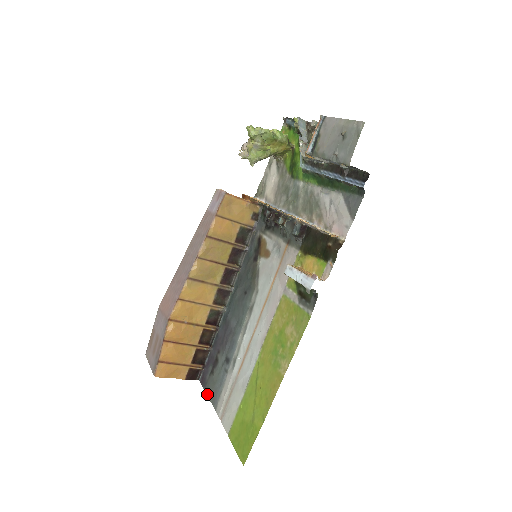
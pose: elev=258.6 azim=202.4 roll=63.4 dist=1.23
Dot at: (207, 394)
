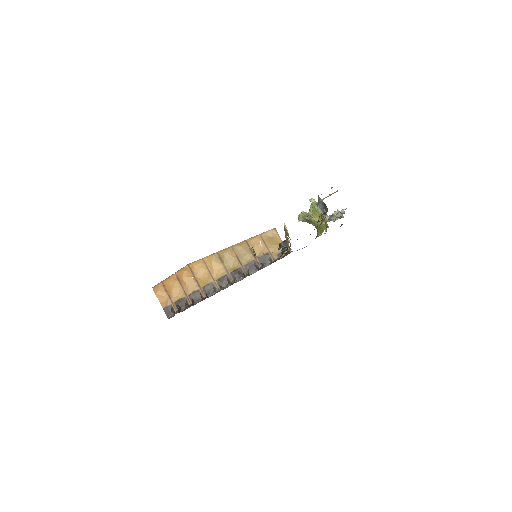
Dot at: occluded
